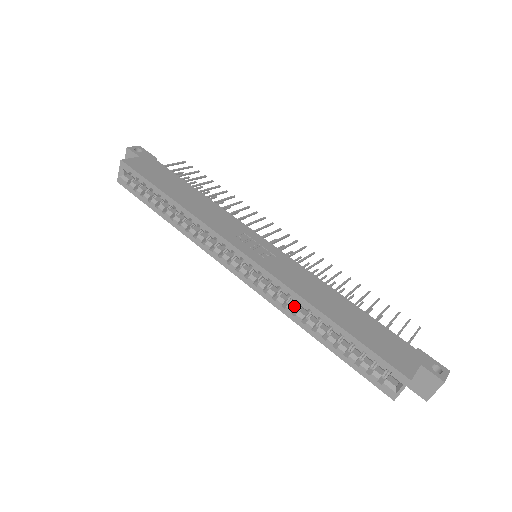
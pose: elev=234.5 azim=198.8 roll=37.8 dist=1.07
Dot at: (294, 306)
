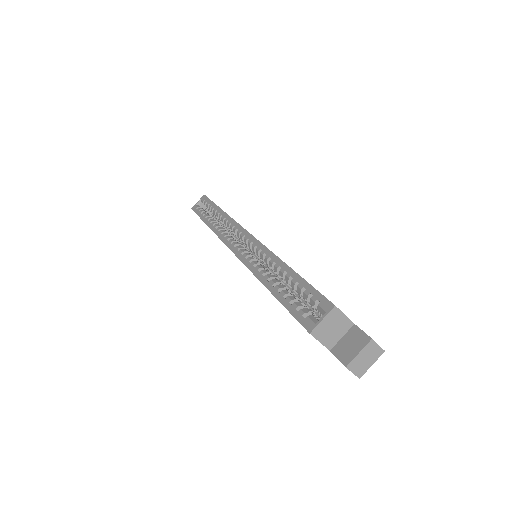
Dot at: (264, 267)
